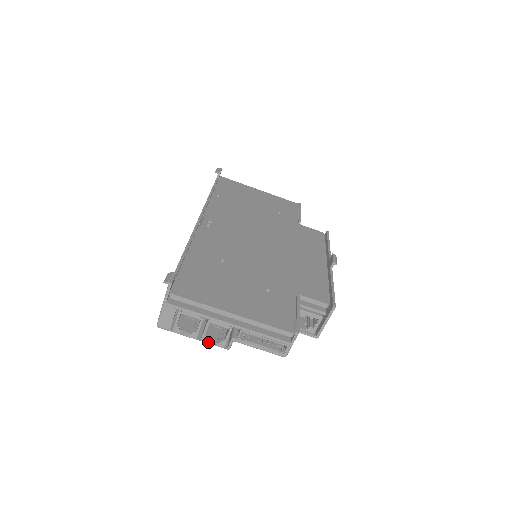
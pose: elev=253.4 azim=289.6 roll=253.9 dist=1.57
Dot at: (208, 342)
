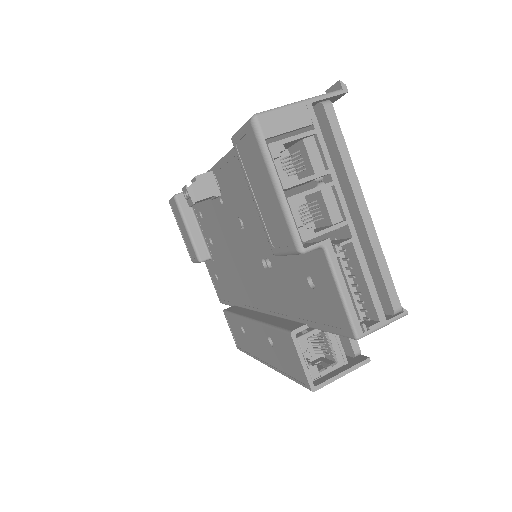
Dot at: (293, 211)
